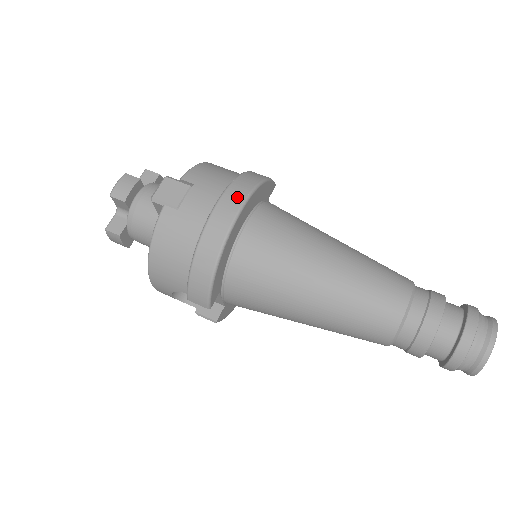
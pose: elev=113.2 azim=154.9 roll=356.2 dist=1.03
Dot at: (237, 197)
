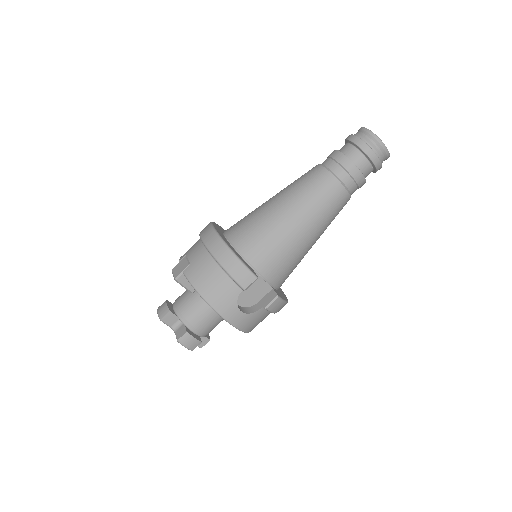
Dot at: (206, 228)
